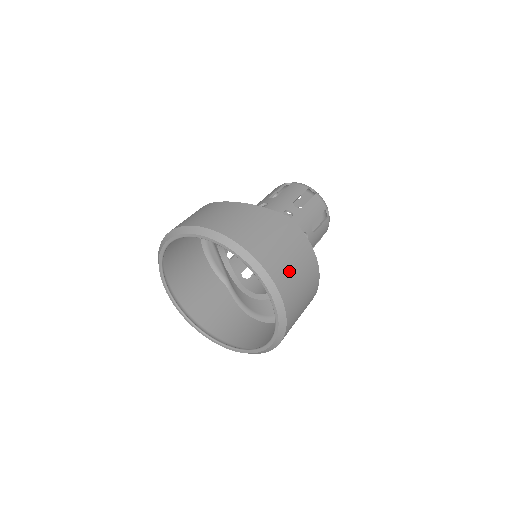
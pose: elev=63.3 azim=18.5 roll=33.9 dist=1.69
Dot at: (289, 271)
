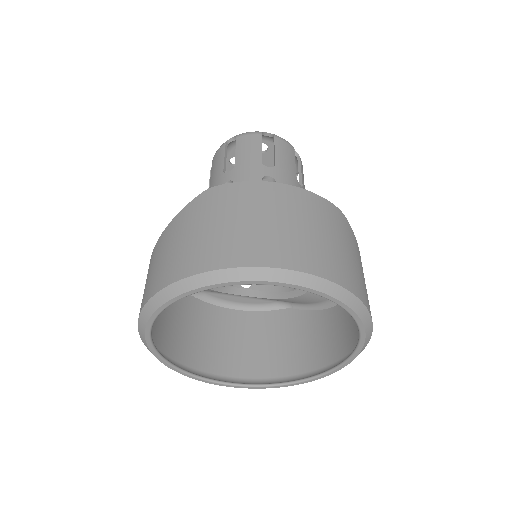
Dot at: (260, 234)
